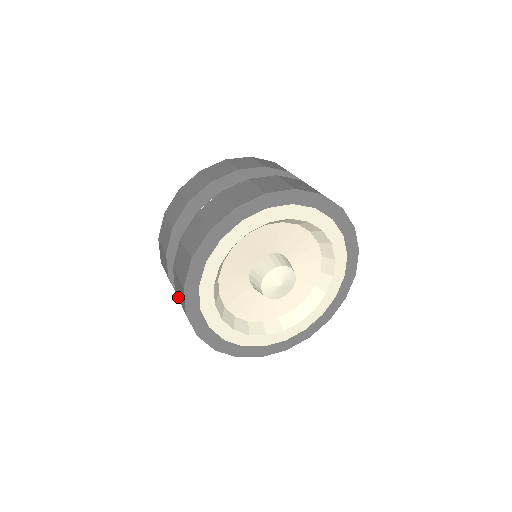
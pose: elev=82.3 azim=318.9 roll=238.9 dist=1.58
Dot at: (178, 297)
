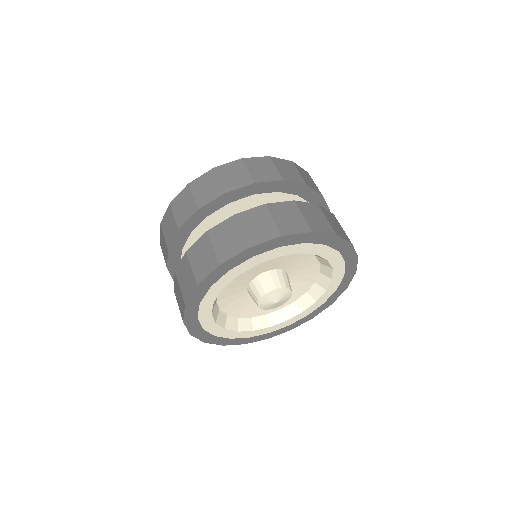
Dot at: occluded
